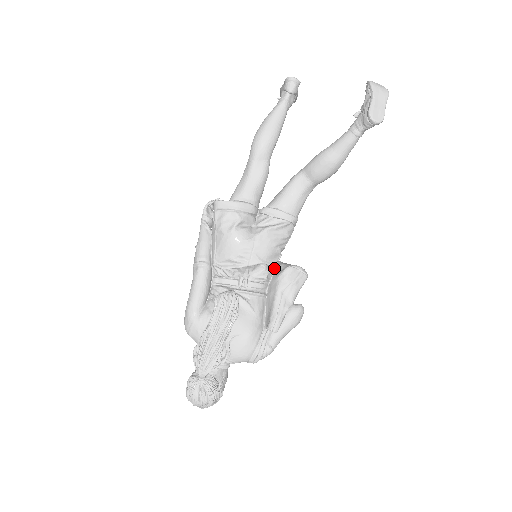
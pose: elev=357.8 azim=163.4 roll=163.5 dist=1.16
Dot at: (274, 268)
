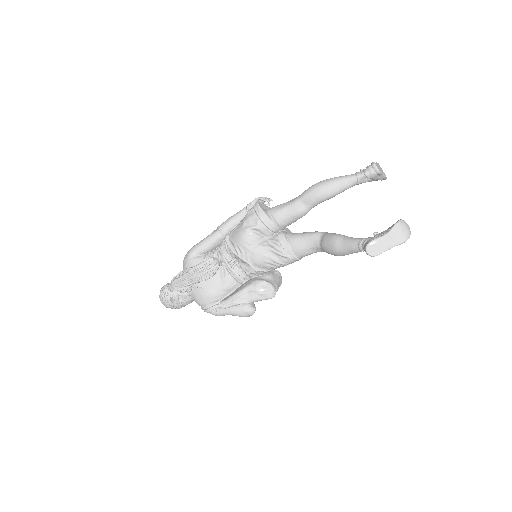
Dot at: (259, 273)
